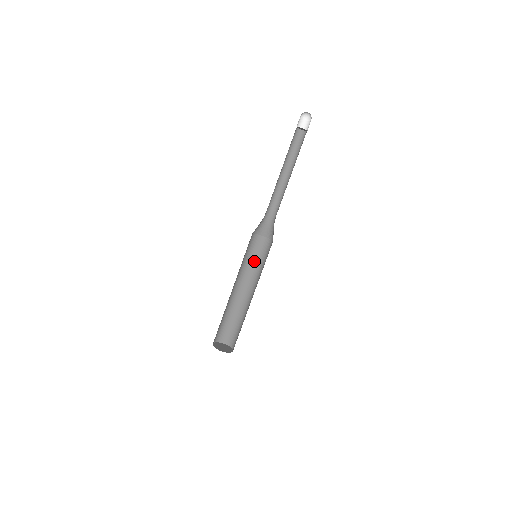
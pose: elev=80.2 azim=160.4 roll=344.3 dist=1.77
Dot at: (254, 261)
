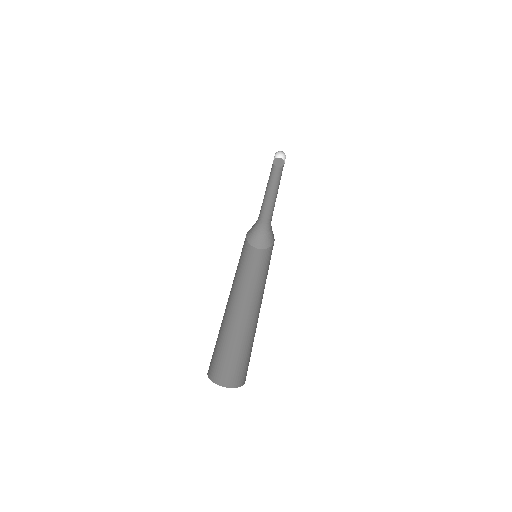
Dot at: (259, 274)
